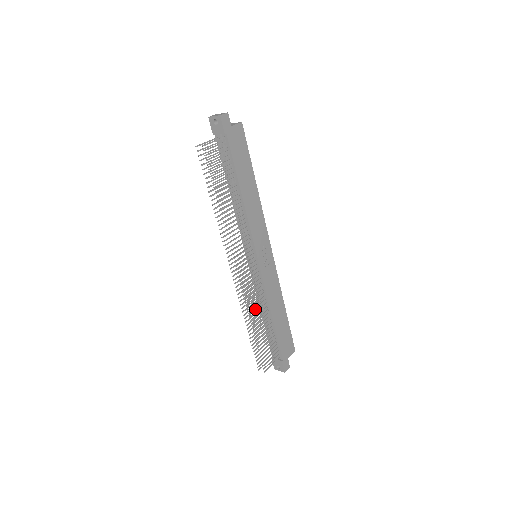
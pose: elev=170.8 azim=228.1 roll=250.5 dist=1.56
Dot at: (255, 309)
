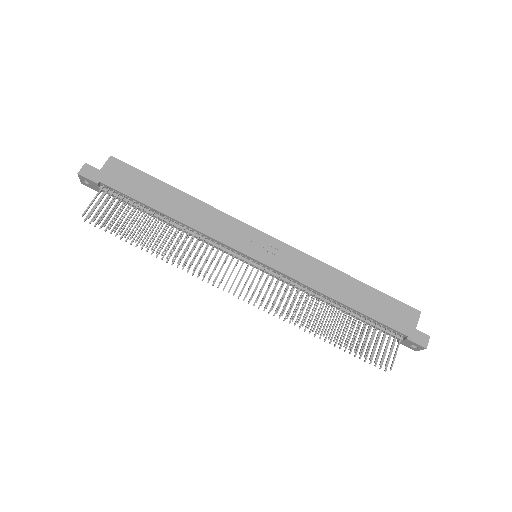
Dot at: (312, 309)
